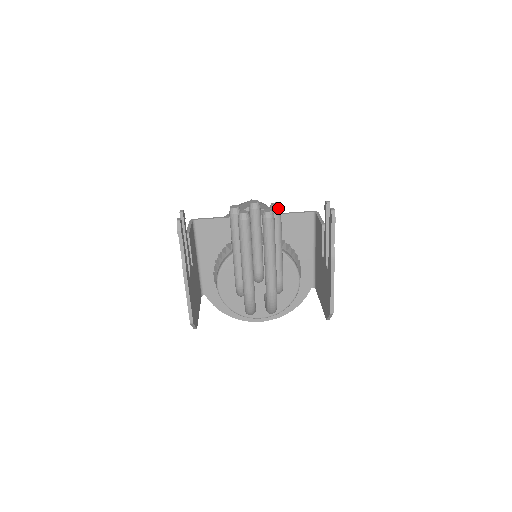
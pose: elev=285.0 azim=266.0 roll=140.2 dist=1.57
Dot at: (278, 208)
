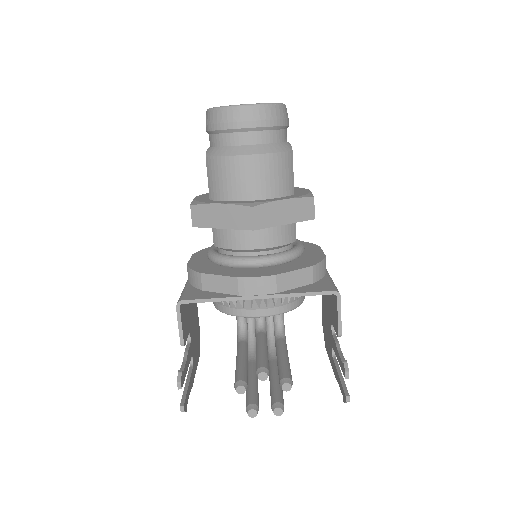
Dot at: (289, 389)
